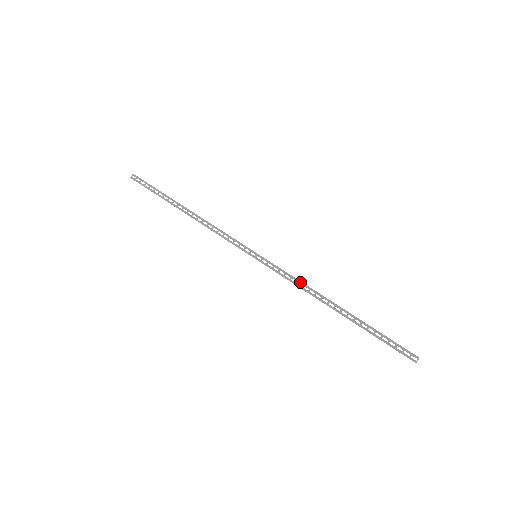
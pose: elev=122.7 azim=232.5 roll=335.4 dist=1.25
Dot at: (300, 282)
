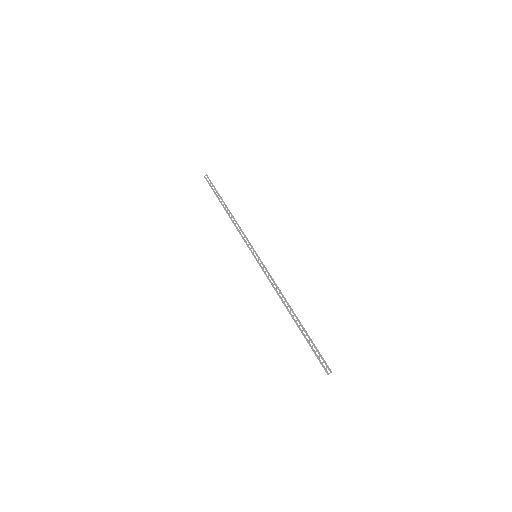
Dot at: (276, 285)
